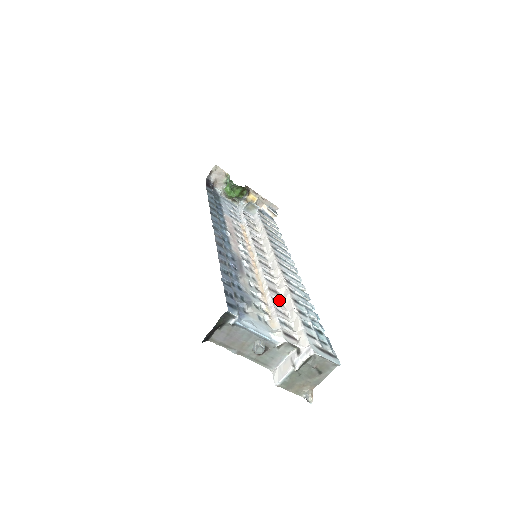
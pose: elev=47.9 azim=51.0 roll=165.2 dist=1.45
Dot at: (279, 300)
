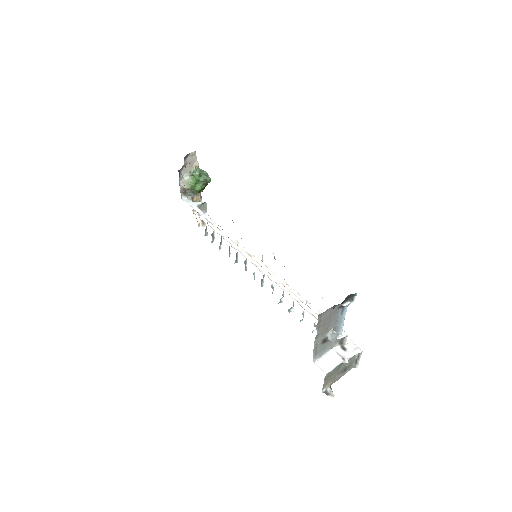
Dot at: (299, 302)
